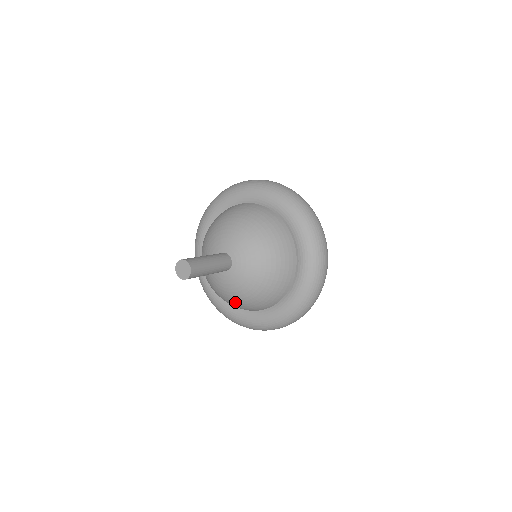
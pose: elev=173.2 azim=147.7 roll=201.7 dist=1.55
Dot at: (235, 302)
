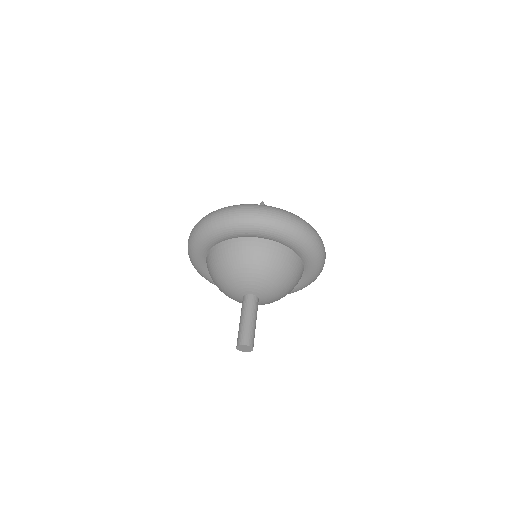
Dot at: occluded
